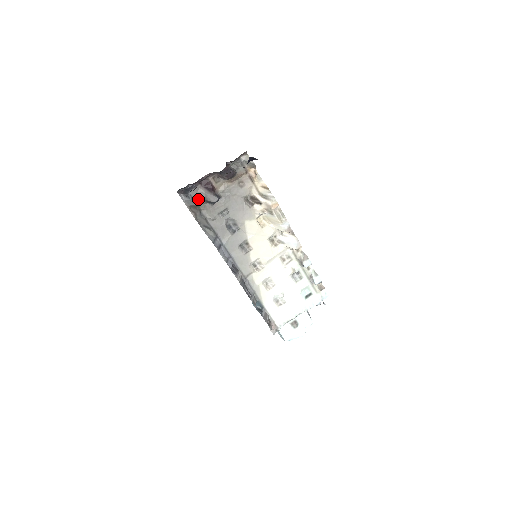
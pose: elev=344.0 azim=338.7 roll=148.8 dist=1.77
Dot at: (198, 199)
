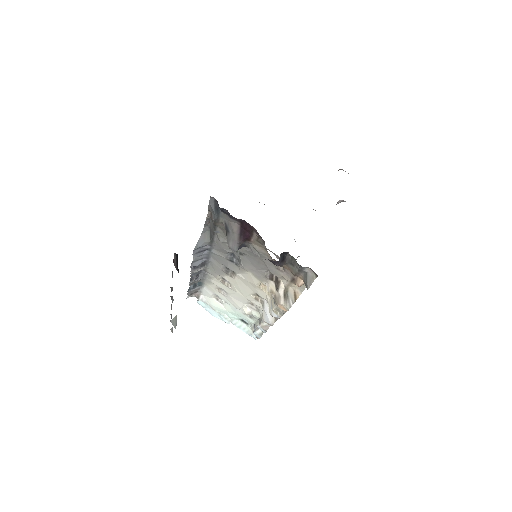
Dot at: (223, 222)
